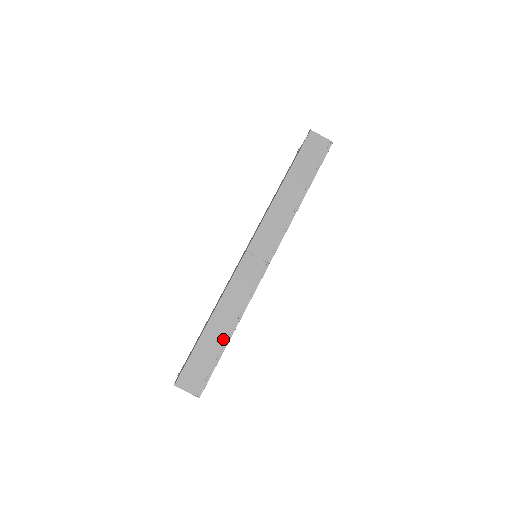
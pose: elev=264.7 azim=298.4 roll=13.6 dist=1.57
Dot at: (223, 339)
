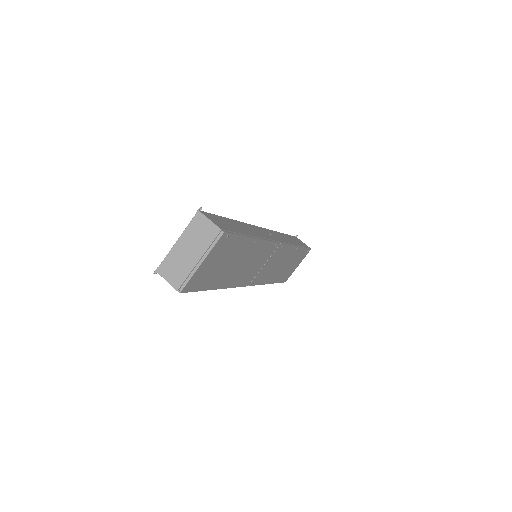
Dot at: (247, 233)
